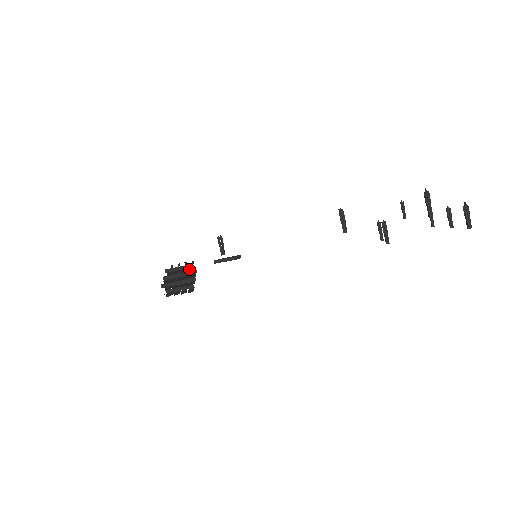
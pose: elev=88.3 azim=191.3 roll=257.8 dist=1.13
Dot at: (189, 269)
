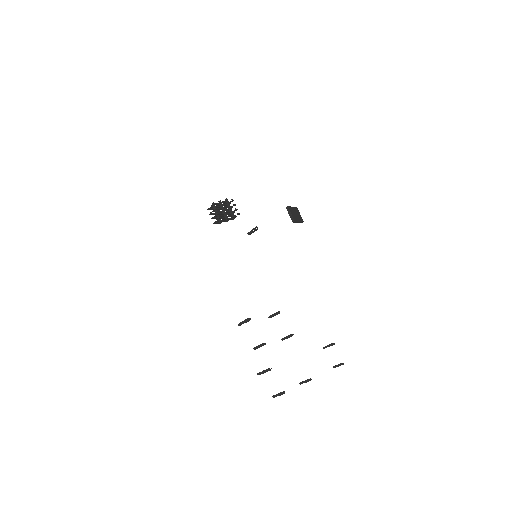
Dot at: (230, 216)
